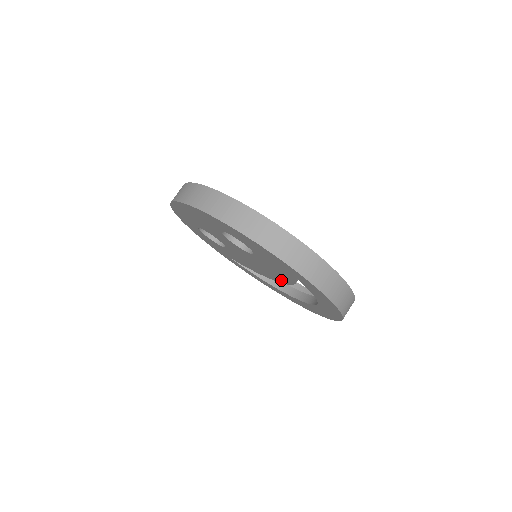
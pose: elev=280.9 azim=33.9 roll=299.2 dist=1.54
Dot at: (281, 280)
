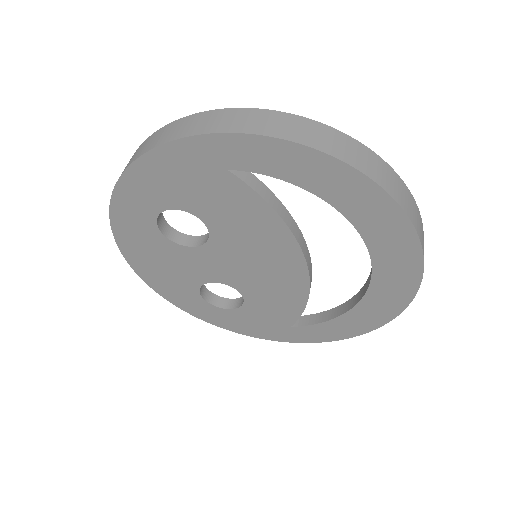
Dot at: (285, 241)
